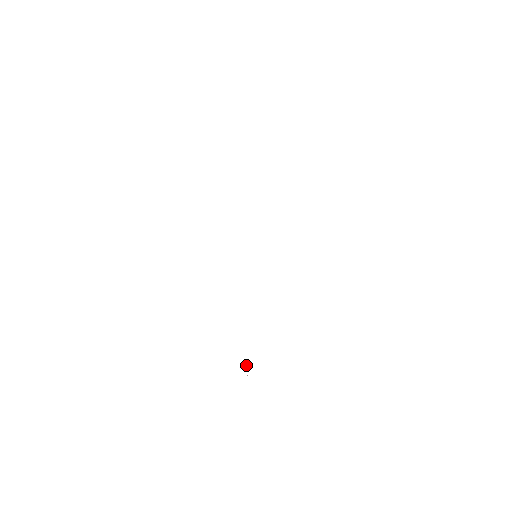
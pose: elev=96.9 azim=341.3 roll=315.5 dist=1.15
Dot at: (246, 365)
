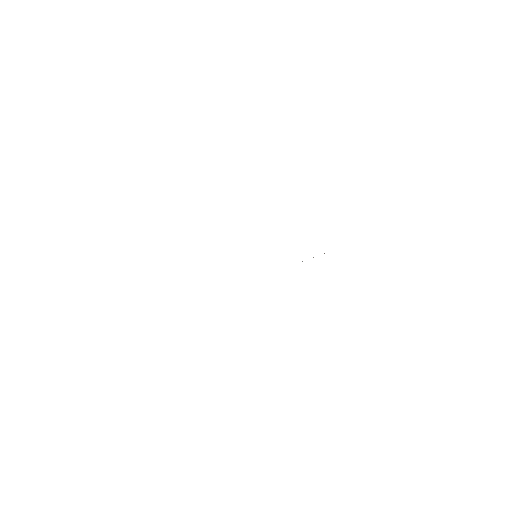
Dot at: occluded
